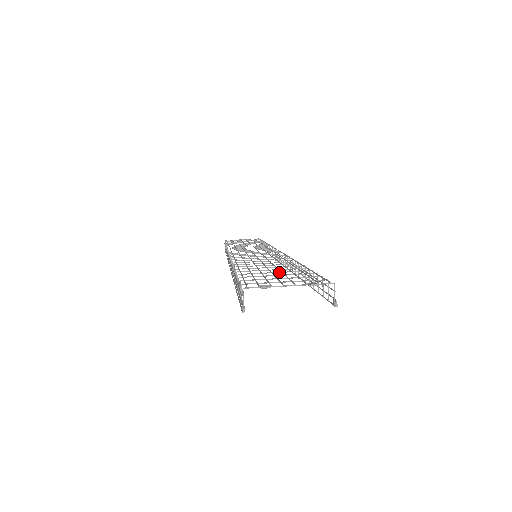
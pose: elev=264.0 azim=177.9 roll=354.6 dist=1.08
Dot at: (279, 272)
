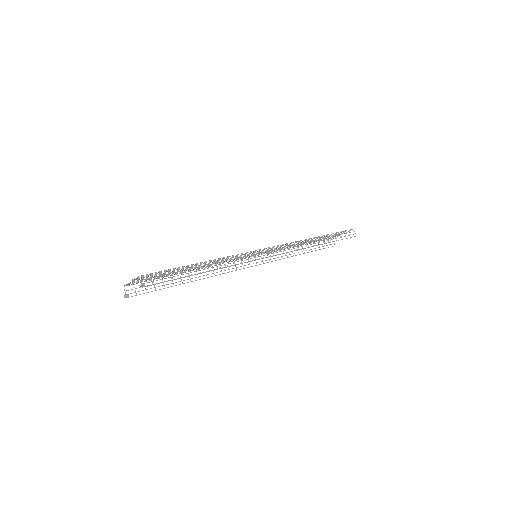
Dot at: occluded
